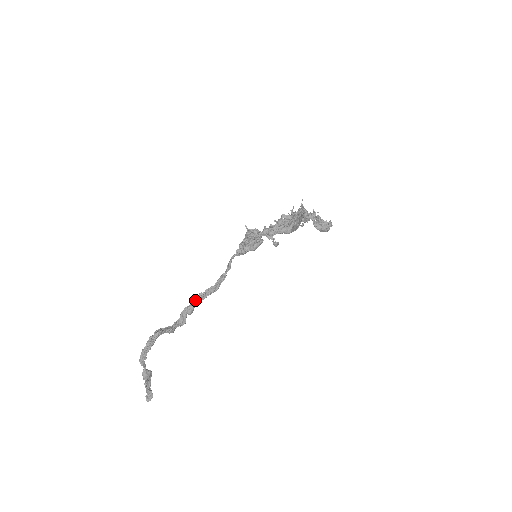
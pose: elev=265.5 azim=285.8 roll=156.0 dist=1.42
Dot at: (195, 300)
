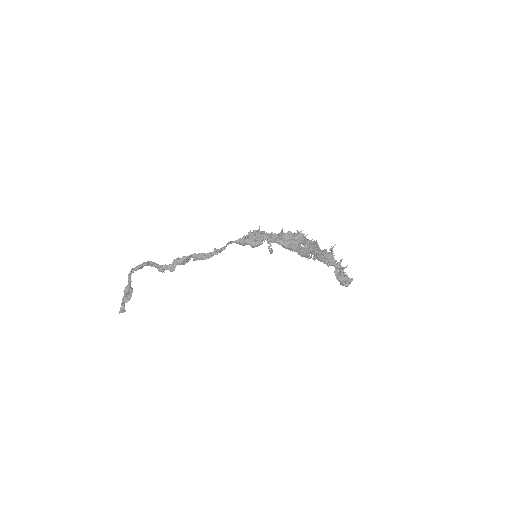
Dot at: occluded
